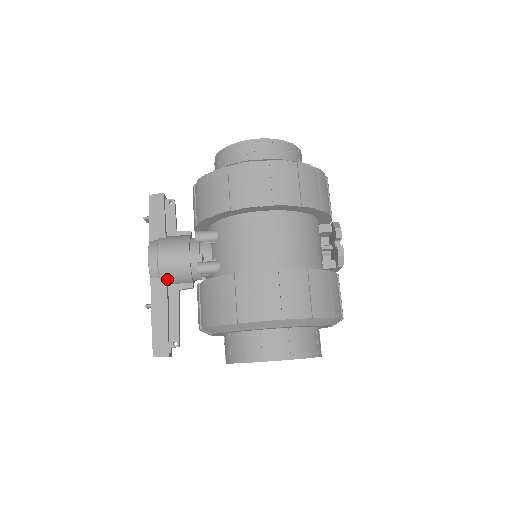
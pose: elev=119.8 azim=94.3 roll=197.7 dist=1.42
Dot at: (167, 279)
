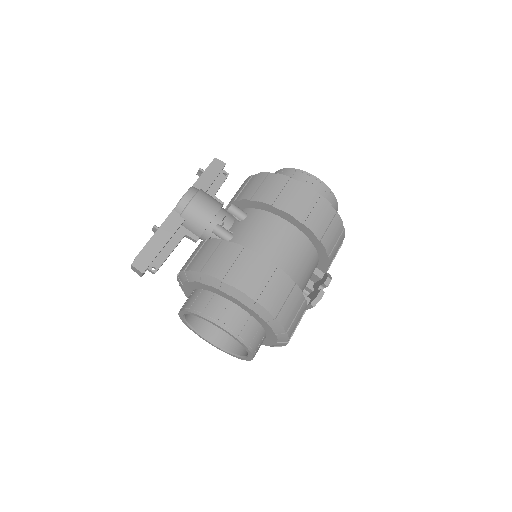
Dot at: (185, 220)
